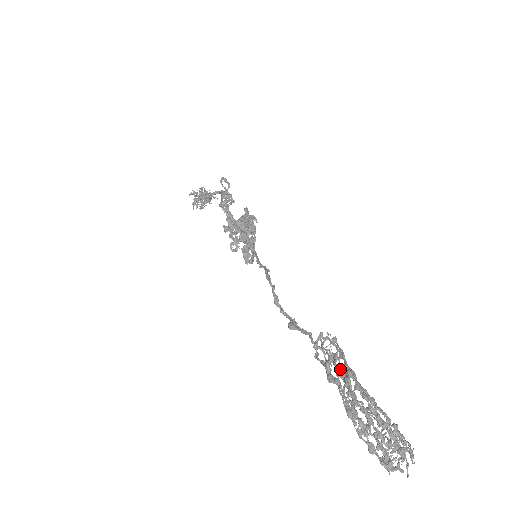
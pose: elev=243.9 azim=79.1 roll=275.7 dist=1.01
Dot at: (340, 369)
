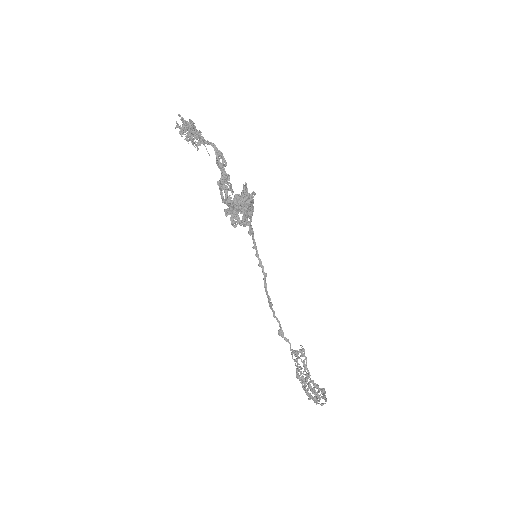
Dot at: (303, 372)
